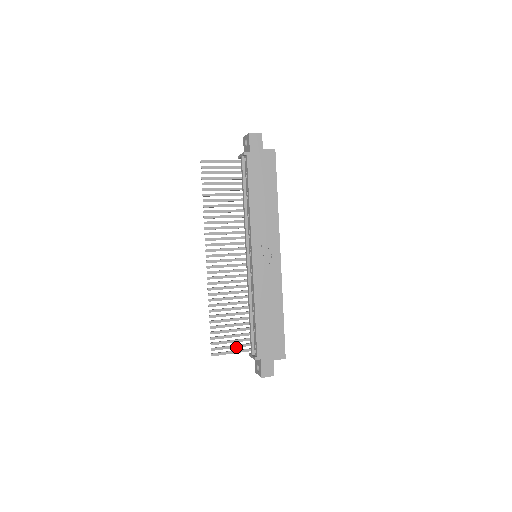
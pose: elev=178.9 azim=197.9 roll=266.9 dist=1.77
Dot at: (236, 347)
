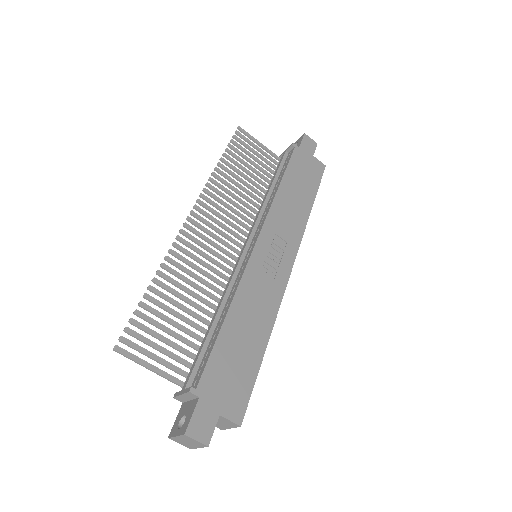
Dot at: (162, 363)
